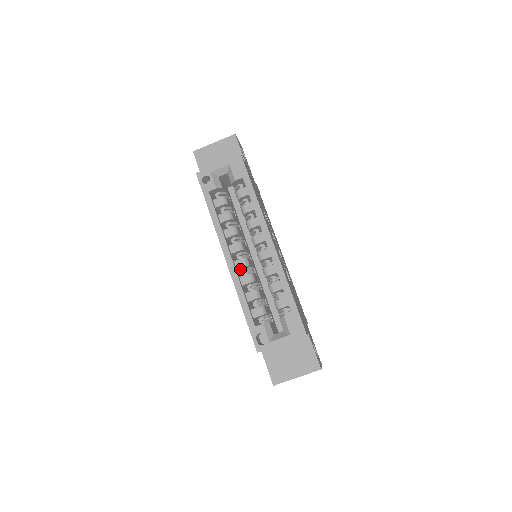
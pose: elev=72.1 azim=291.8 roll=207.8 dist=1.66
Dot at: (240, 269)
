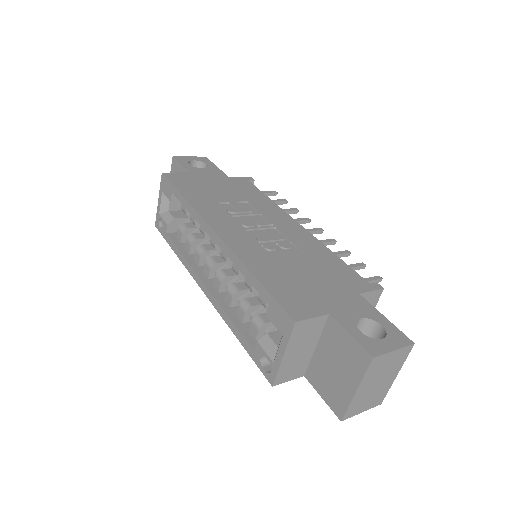
Dot at: occluded
